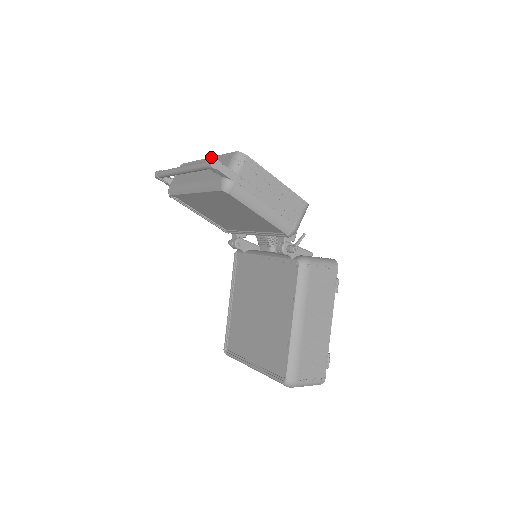
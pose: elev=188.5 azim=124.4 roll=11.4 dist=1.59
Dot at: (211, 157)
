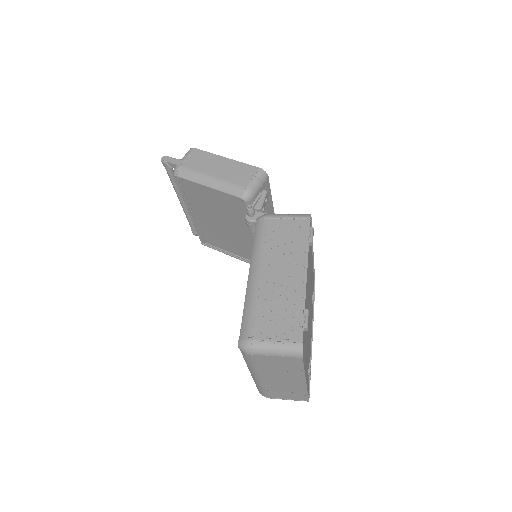
Dot at: occluded
